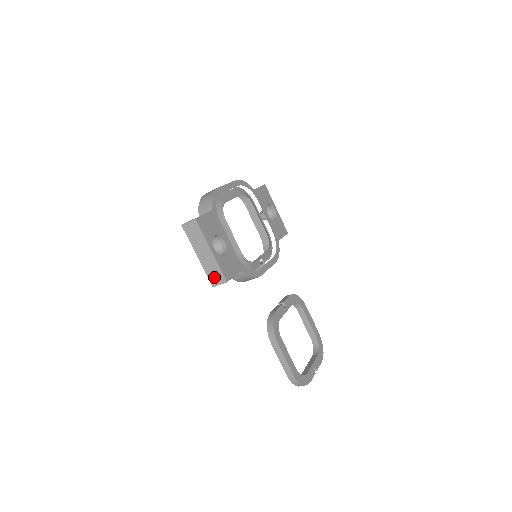
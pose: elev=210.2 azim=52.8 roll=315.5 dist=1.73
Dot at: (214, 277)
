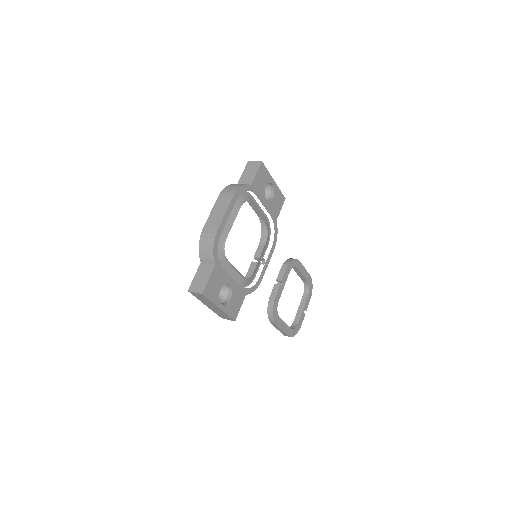
Dot at: (223, 316)
